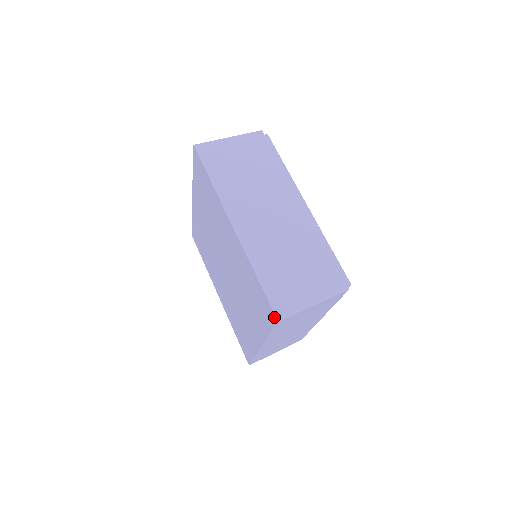
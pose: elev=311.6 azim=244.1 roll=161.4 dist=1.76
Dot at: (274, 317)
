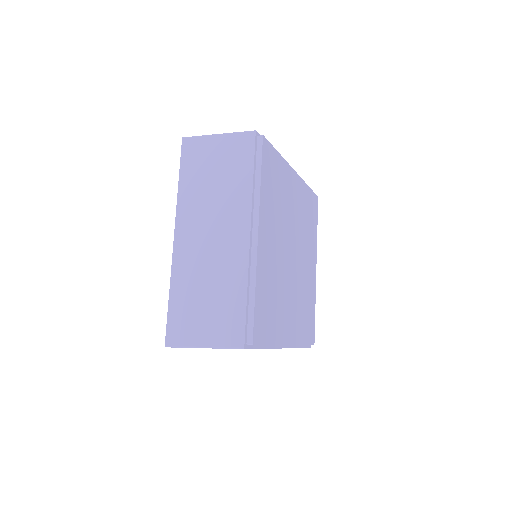
Dot at: occluded
